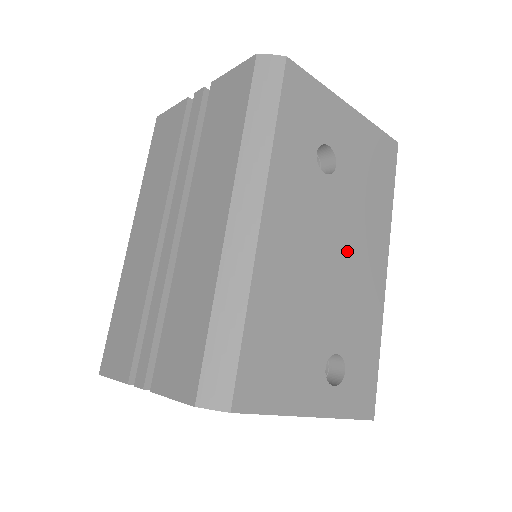
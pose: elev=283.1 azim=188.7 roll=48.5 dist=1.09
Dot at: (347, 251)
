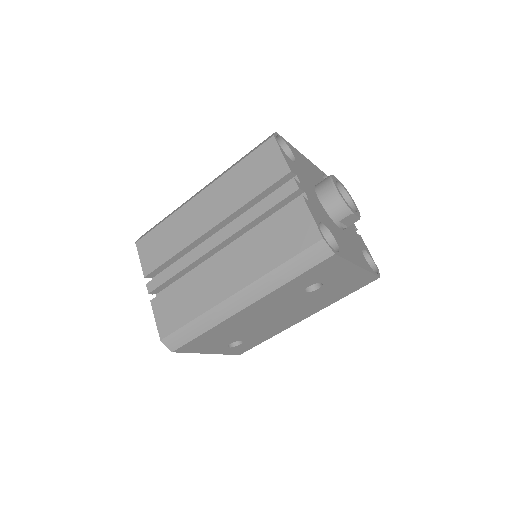
Dot at: (287, 314)
